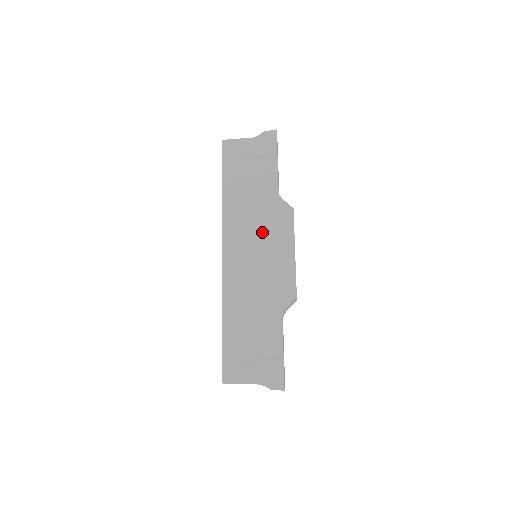
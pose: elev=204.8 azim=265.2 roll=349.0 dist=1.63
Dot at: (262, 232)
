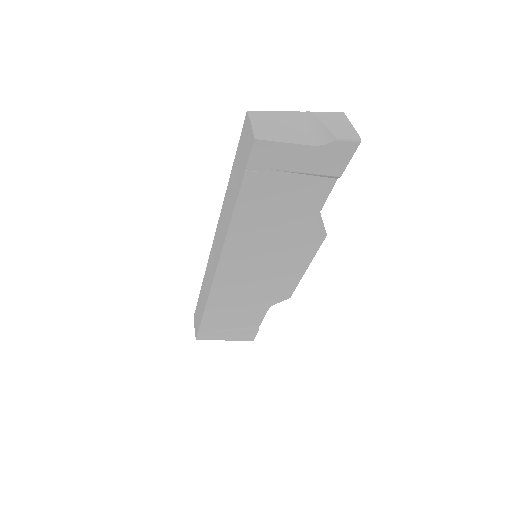
Dot at: (275, 254)
